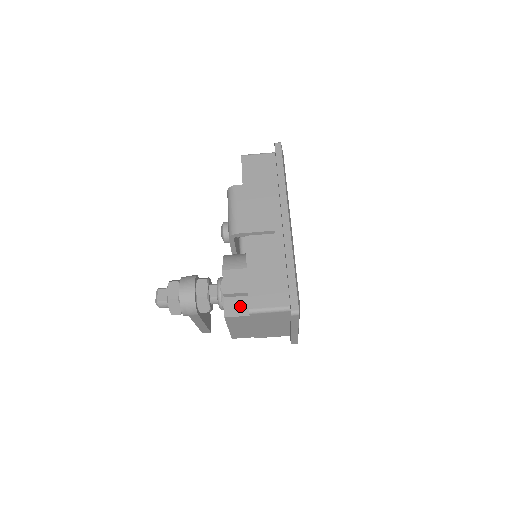
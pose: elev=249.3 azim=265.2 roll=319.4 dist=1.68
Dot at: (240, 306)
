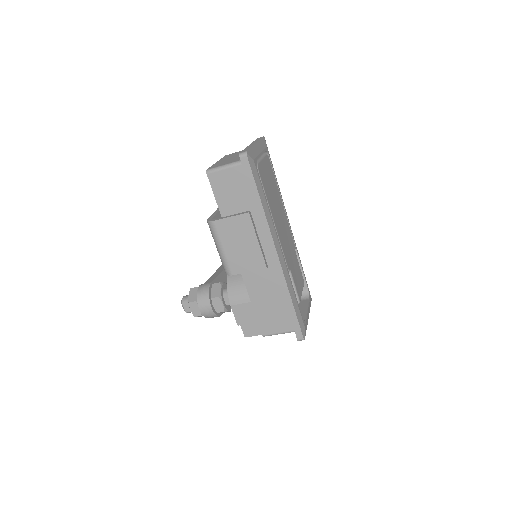
Dot at: (255, 328)
